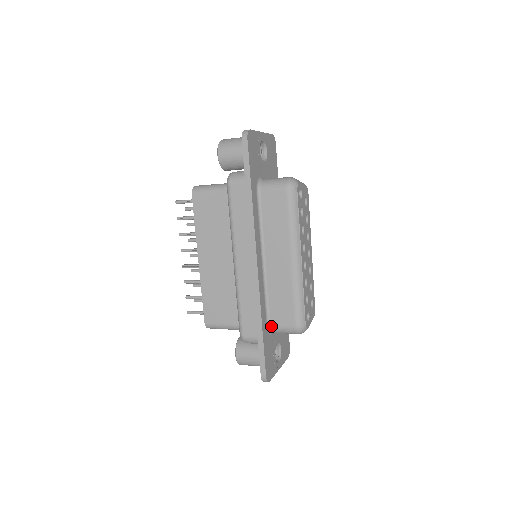
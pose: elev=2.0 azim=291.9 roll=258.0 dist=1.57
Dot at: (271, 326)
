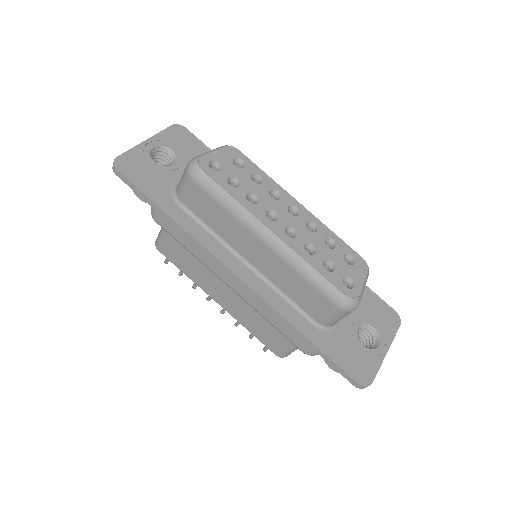
Dot at: (319, 322)
